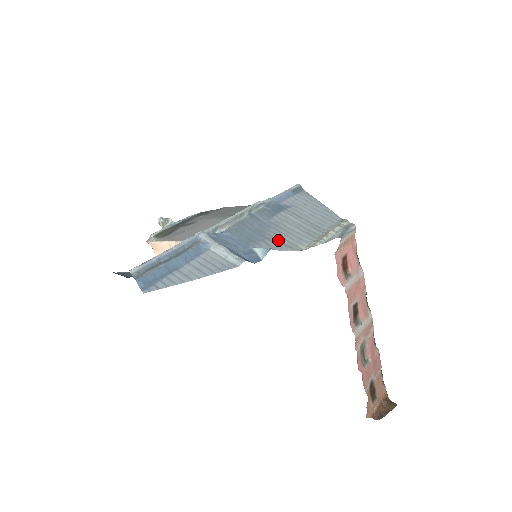
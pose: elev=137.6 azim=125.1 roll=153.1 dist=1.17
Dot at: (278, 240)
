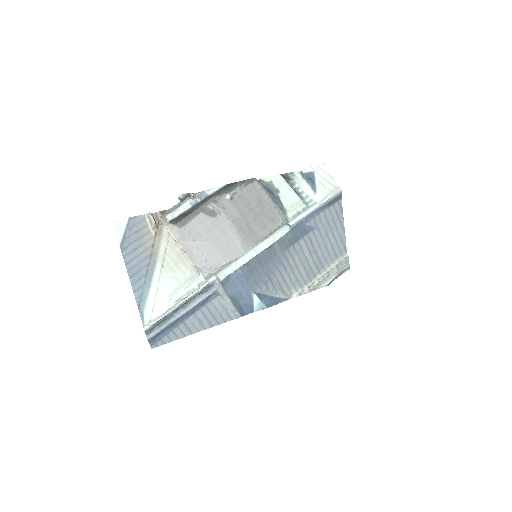
Dot at: (278, 282)
